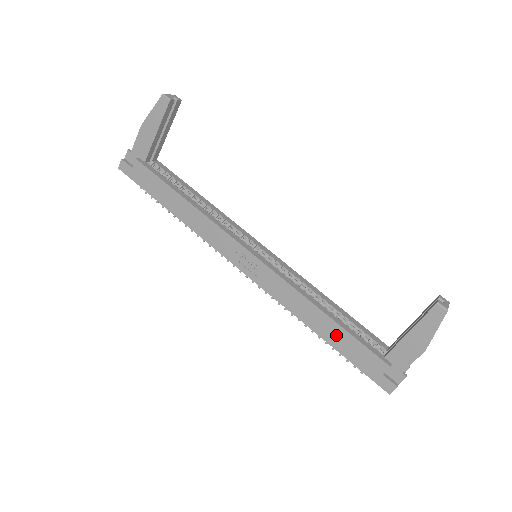
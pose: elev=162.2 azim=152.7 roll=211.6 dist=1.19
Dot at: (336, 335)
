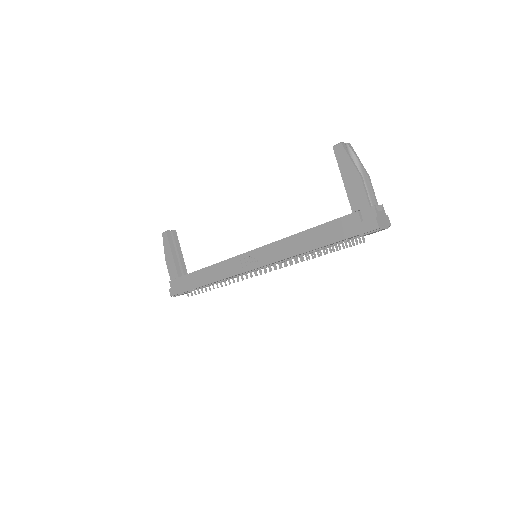
Dot at: (318, 236)
